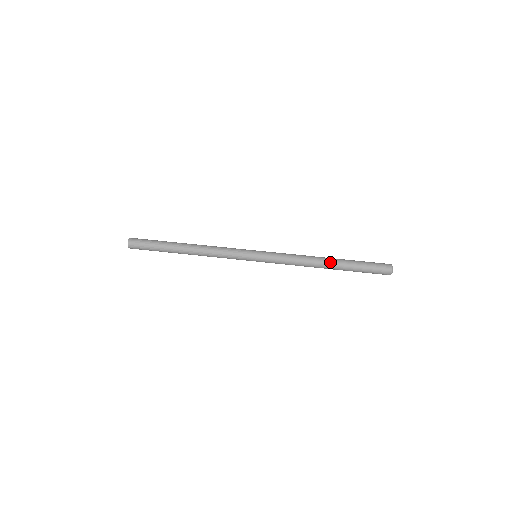
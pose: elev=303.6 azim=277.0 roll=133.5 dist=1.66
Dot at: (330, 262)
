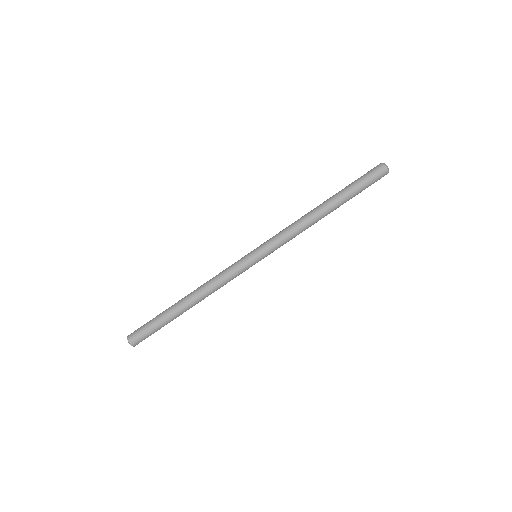
Dot at: (330, 212)
